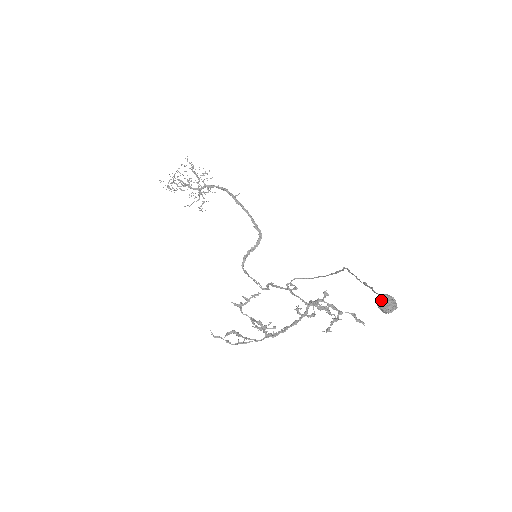
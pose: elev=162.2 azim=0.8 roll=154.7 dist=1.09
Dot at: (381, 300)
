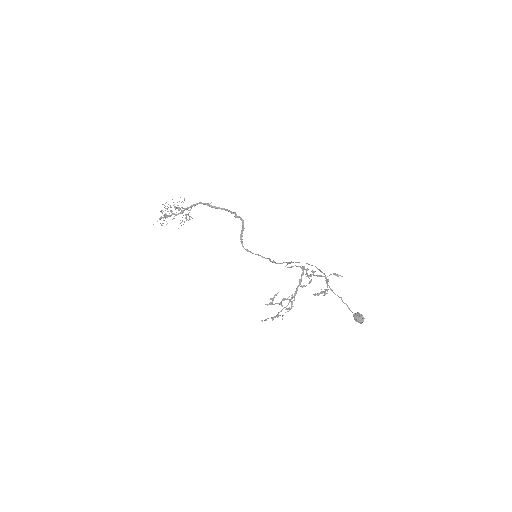
Dot at: (356, 319)
